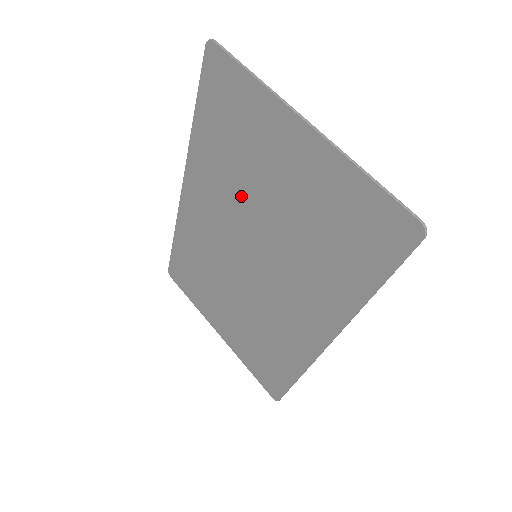
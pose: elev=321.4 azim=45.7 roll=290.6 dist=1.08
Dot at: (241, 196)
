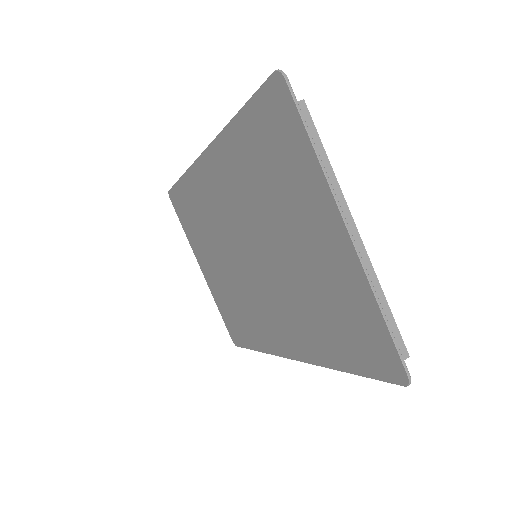
Dot at: (260, 214)
